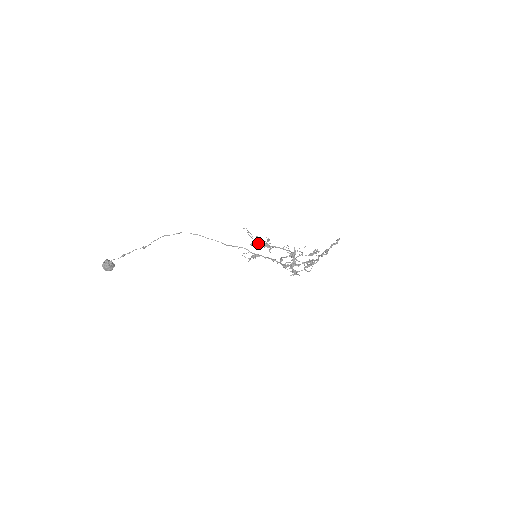
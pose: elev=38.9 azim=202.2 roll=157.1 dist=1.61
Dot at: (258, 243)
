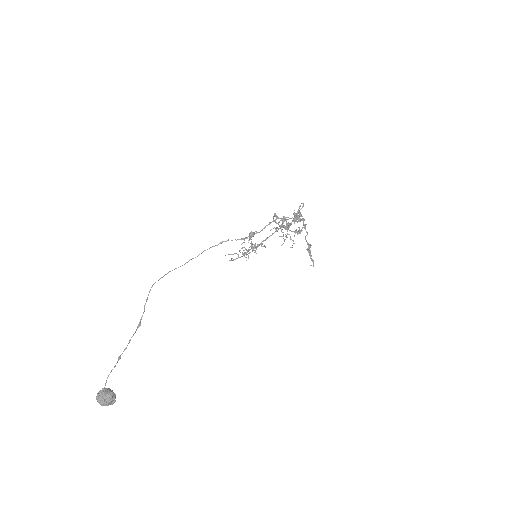
Dot at: (247, 251)
